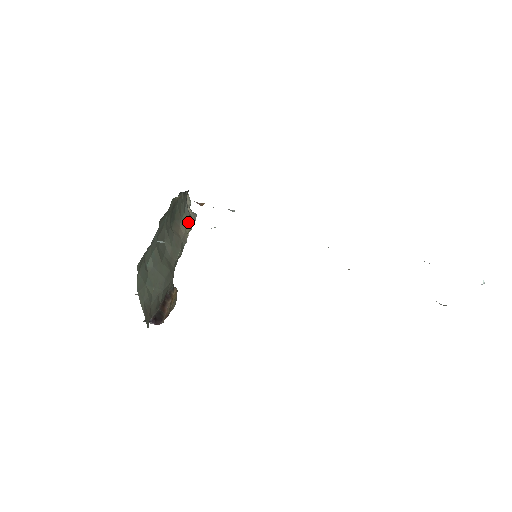
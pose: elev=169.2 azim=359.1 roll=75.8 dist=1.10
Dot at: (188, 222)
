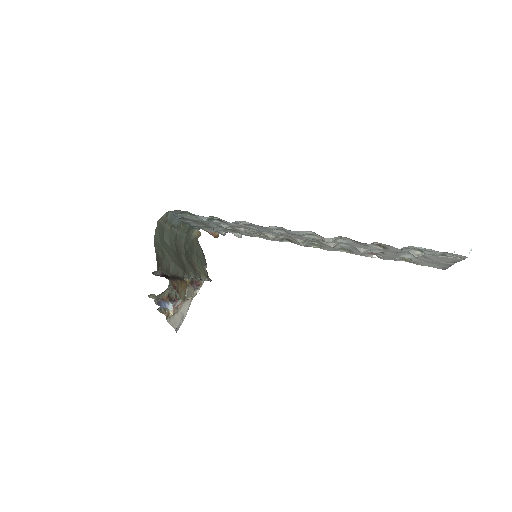
Dot at: (203, 272)
